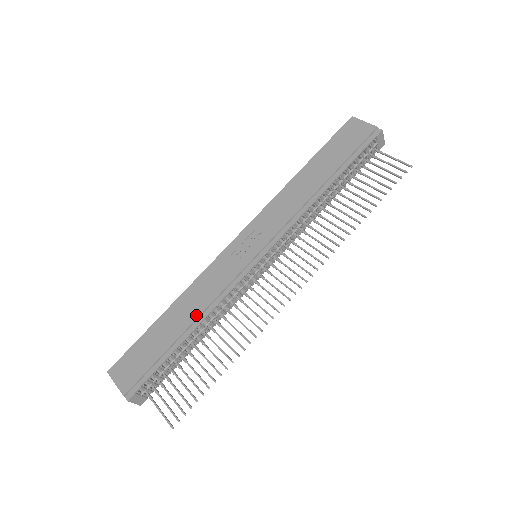
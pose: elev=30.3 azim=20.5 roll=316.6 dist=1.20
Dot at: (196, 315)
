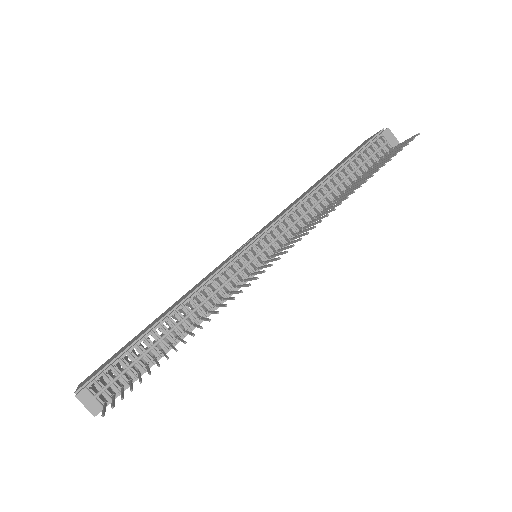
Dot at: (175, 306)
